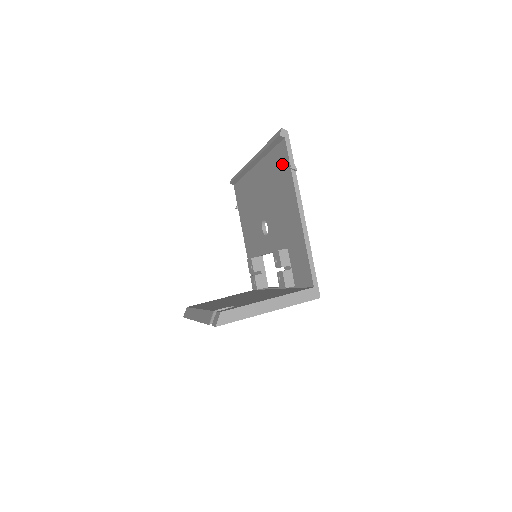
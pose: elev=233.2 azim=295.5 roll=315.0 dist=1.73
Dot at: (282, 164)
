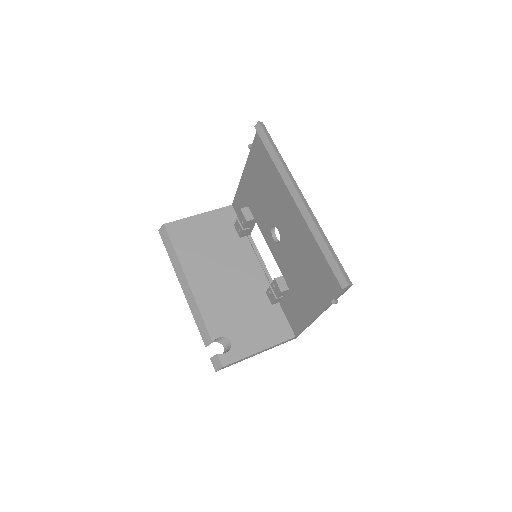
Dot at: (328, 281)
